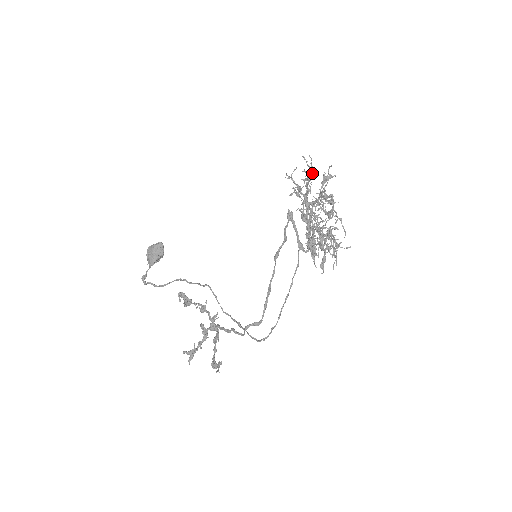
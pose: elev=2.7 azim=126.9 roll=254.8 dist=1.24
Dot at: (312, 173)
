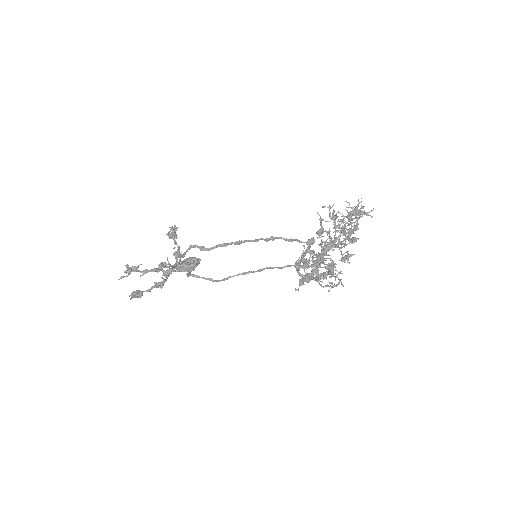
Dot at: (354, 209)
